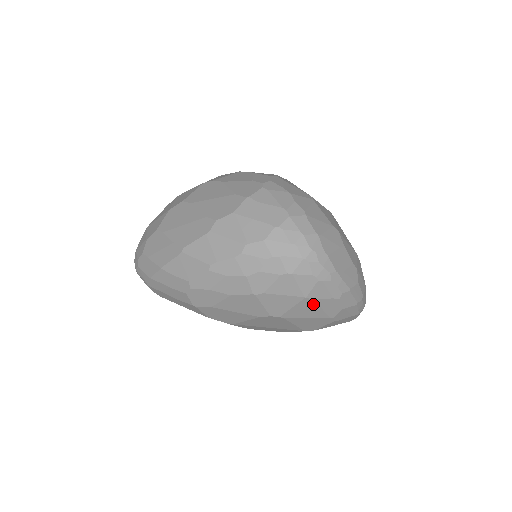
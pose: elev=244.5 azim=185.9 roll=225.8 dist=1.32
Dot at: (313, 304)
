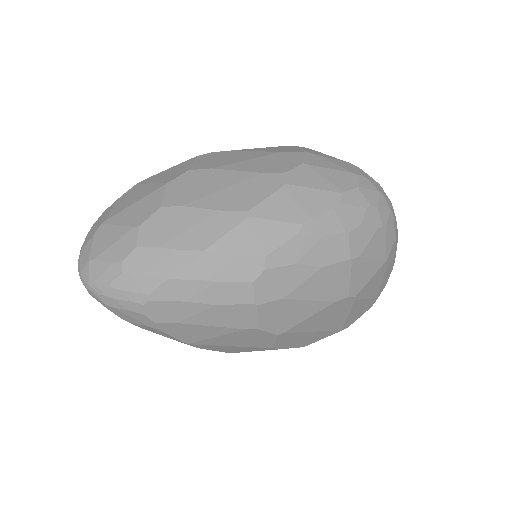
Dot at: (382, 274)
